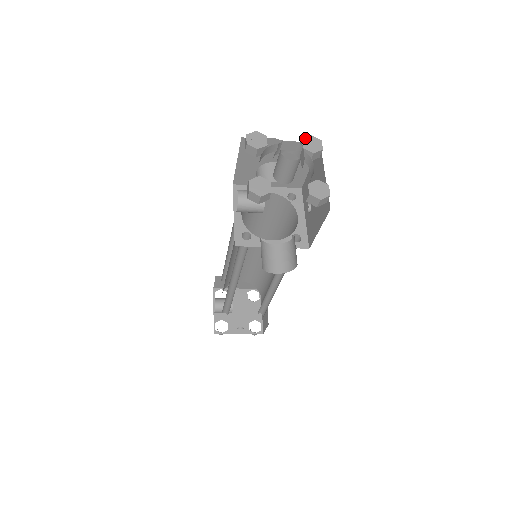
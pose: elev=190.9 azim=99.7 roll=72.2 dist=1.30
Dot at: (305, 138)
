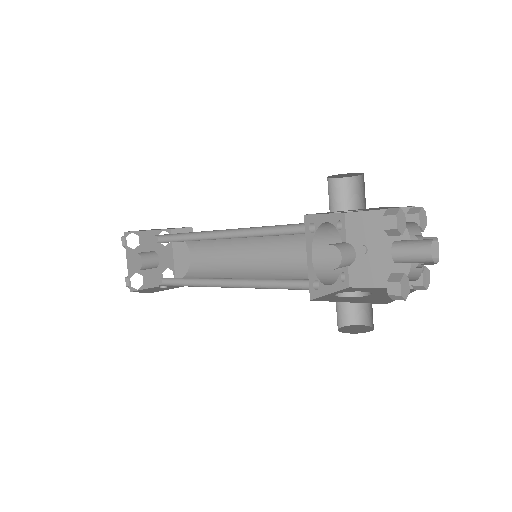
Dot at: (420, 212)
